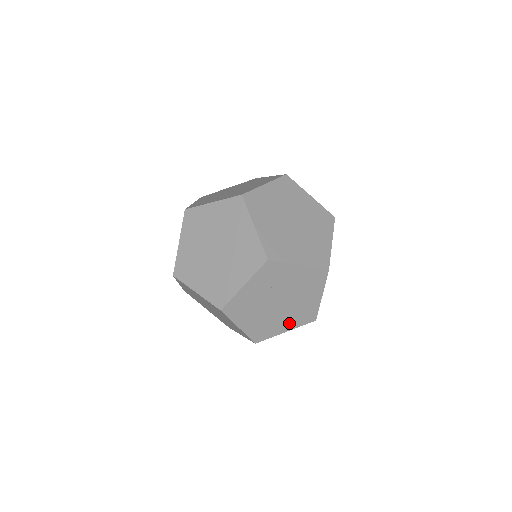
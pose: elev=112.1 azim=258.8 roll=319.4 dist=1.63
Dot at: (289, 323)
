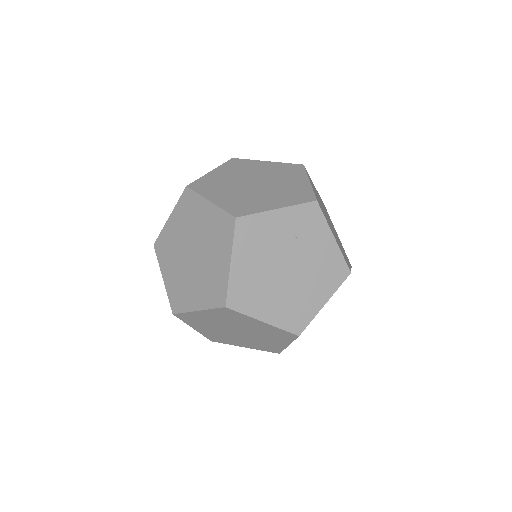
Dot at: (275, 311)
